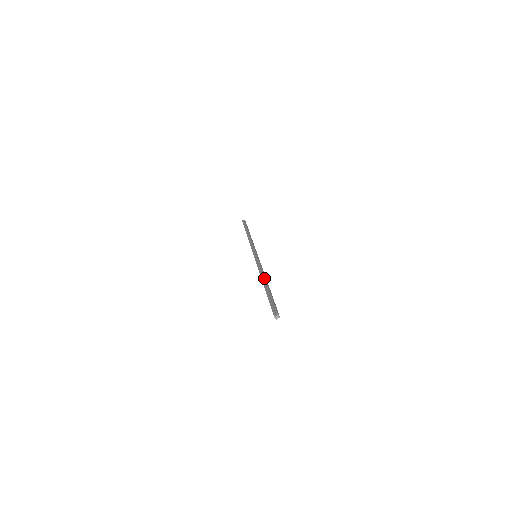
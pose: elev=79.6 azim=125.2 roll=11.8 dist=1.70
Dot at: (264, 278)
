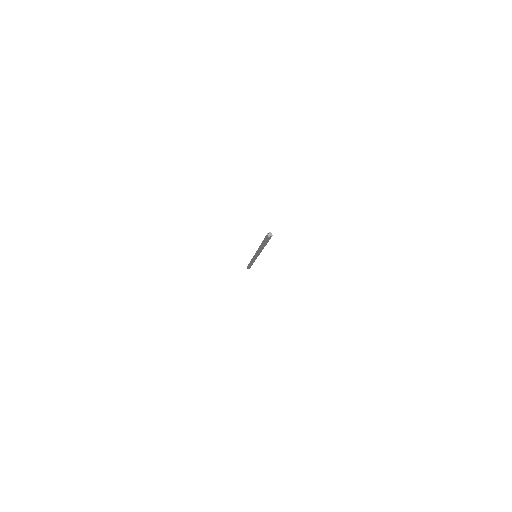
Dot at: occluded
